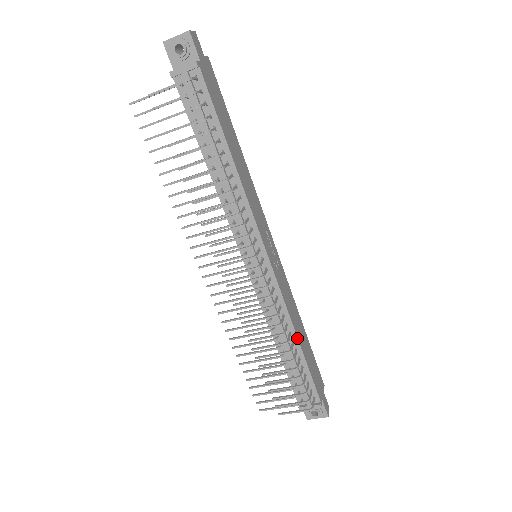
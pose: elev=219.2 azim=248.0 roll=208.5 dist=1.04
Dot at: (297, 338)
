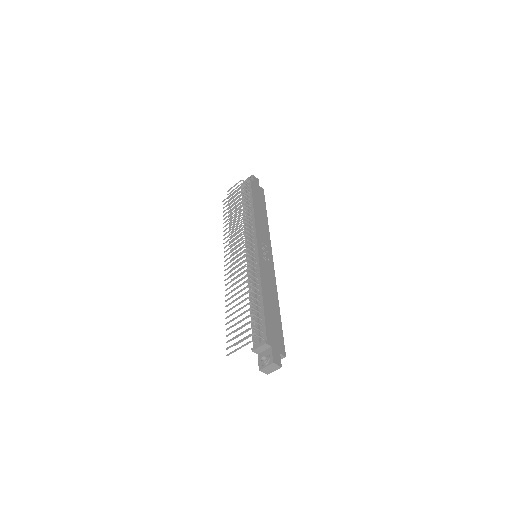
Dot at: (262, 292)
